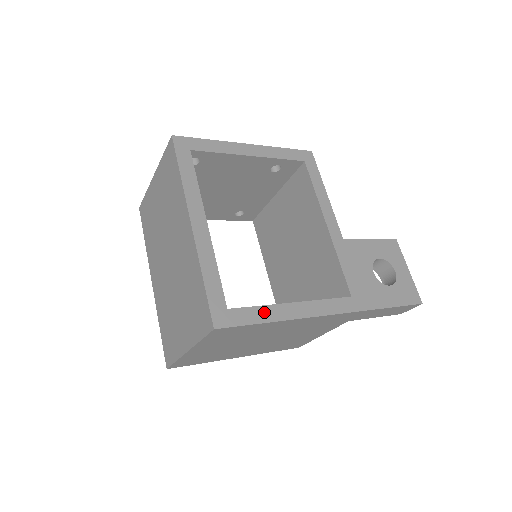
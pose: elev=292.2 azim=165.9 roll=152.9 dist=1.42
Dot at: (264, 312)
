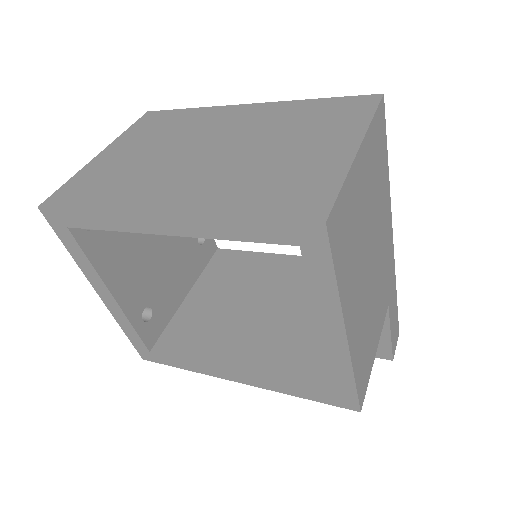
Dot at: occluded
